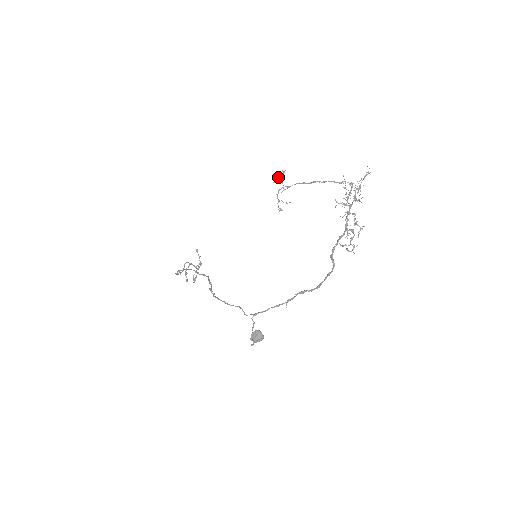
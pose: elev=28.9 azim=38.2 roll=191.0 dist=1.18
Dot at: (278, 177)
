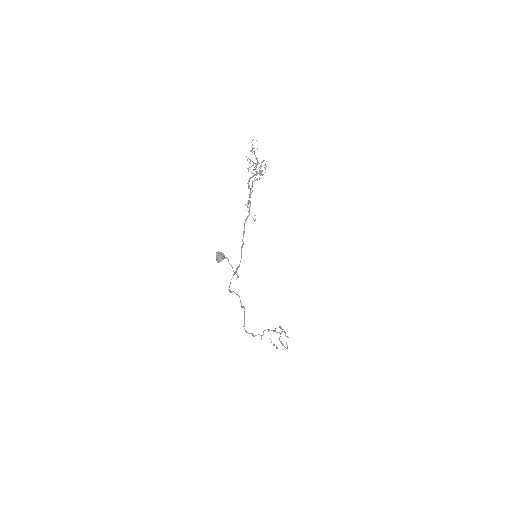
Dot at: occluded
